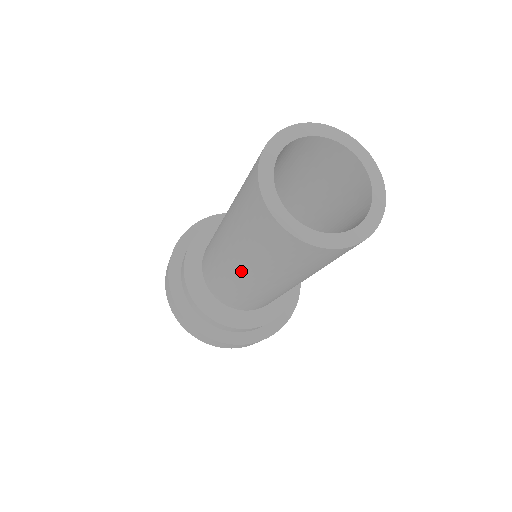
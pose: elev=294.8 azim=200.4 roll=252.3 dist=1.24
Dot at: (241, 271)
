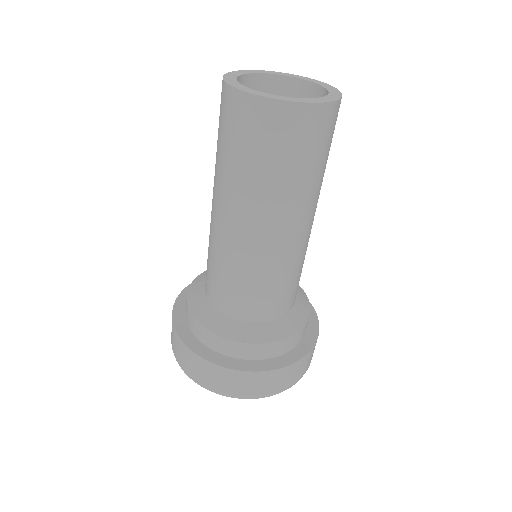
Dot at: (219, 210)
